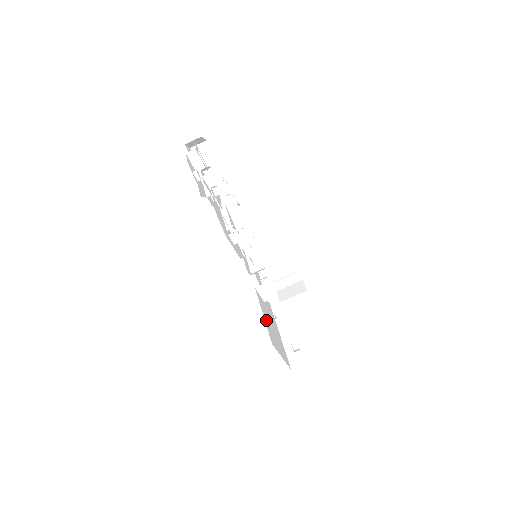
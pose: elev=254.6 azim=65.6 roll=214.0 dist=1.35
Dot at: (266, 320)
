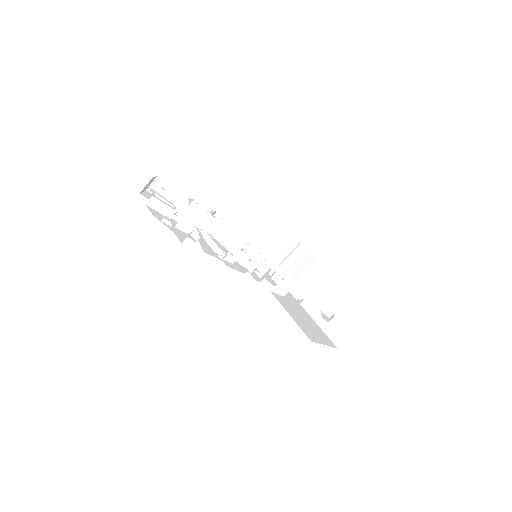
Dot at: (295, 318)
